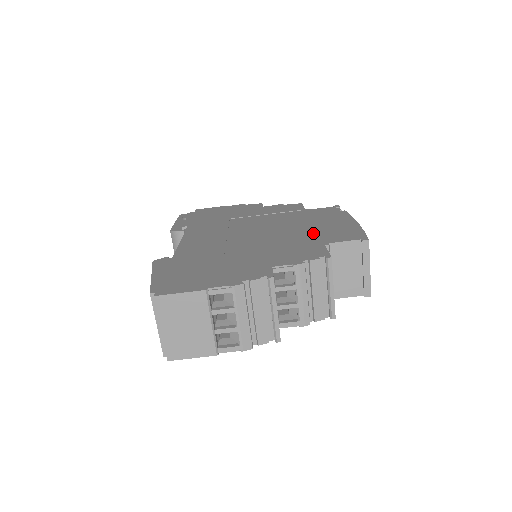
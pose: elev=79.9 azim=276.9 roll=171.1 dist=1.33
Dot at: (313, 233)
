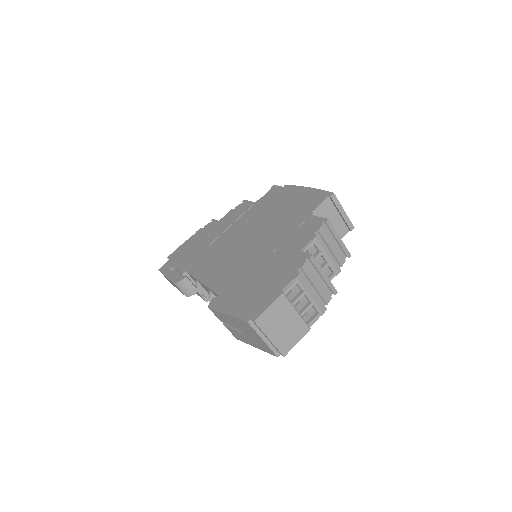
Dot at: (290, 213)
